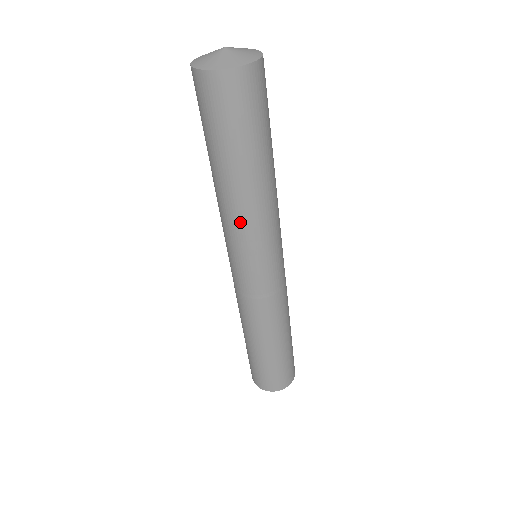
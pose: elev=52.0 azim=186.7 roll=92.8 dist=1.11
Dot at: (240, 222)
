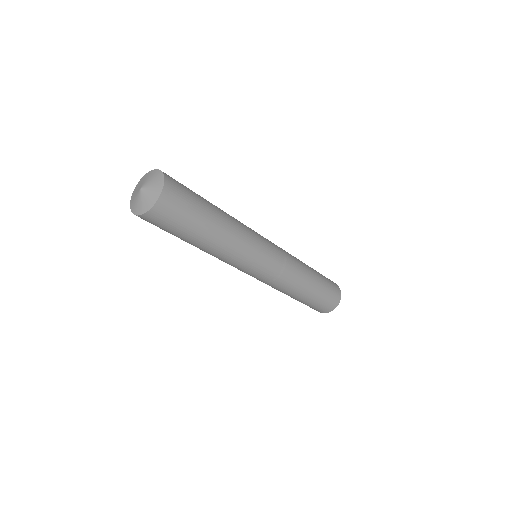
Dot at: (223, 259)
